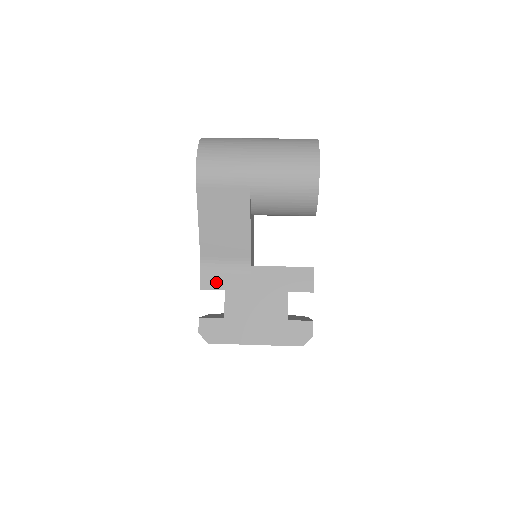
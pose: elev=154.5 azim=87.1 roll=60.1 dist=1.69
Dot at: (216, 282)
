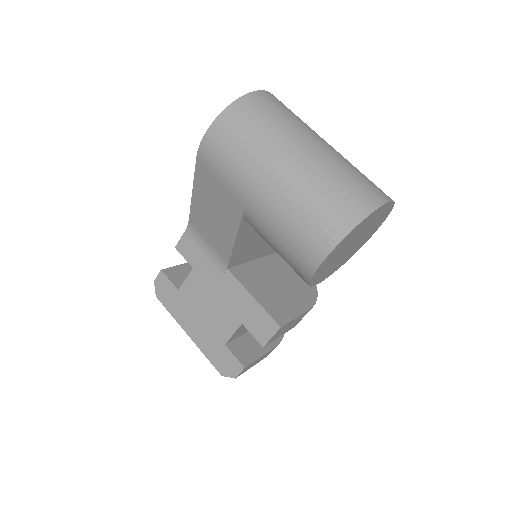
Dot at: (191, 254)
